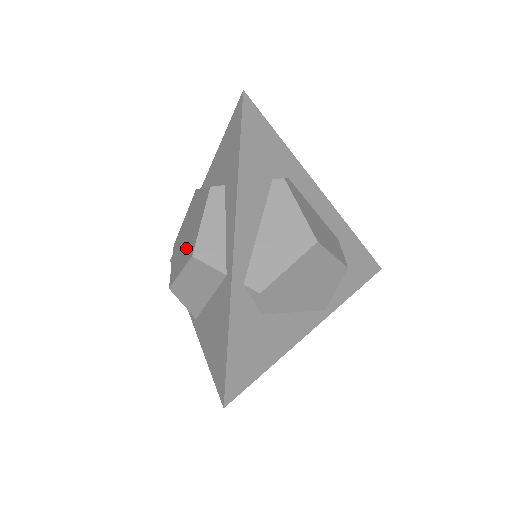
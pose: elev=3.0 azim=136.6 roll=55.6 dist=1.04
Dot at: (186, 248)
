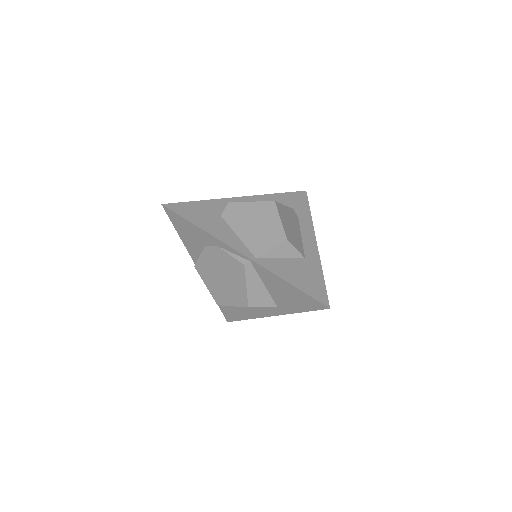
Dot at: occluded
